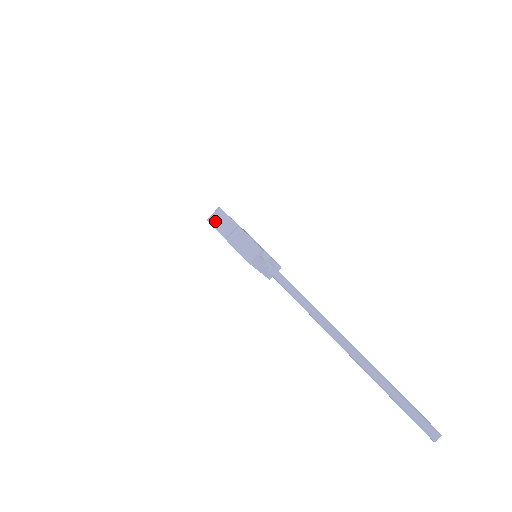
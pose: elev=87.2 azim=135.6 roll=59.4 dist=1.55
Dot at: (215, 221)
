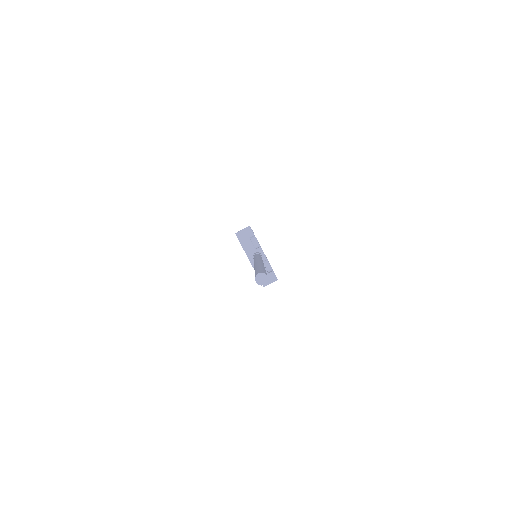
Dot at: occluded
